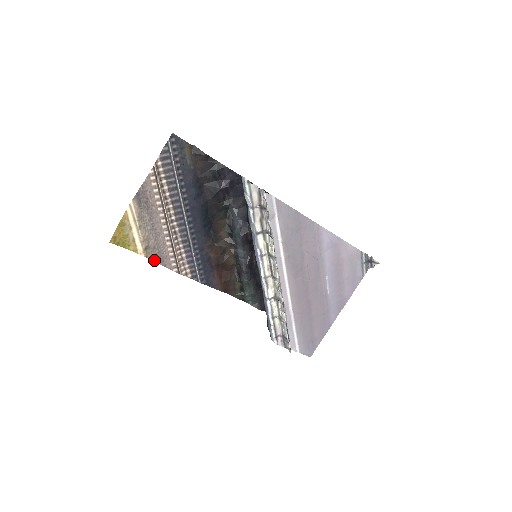
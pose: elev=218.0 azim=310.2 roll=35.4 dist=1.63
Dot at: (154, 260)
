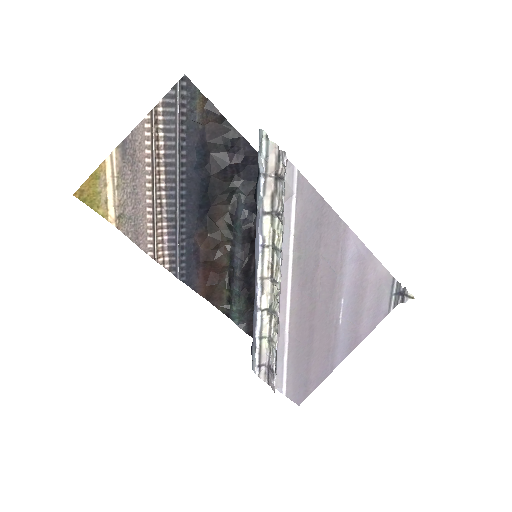
Dot at: (126, 234)
